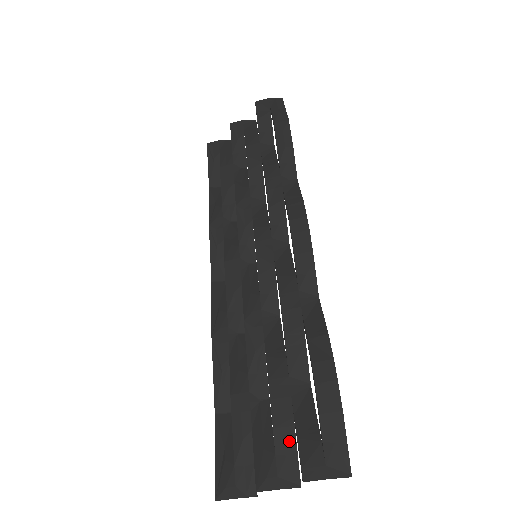
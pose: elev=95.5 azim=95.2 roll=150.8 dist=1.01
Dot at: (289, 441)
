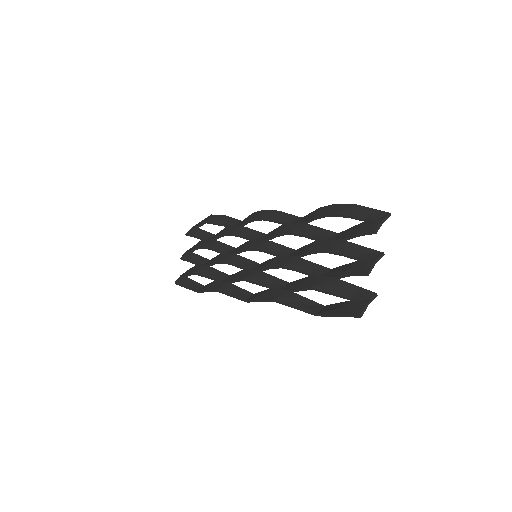
Dot at: (356, 248)
